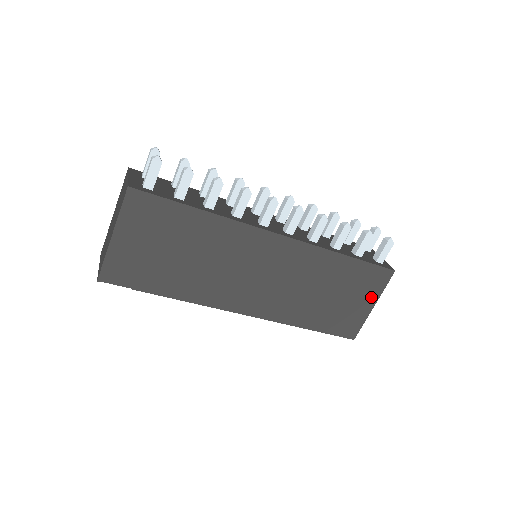
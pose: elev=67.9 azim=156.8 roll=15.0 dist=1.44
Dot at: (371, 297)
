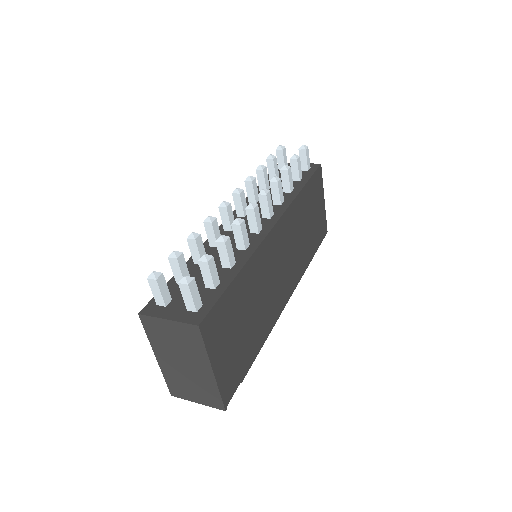
Dot at: (321, 196)
